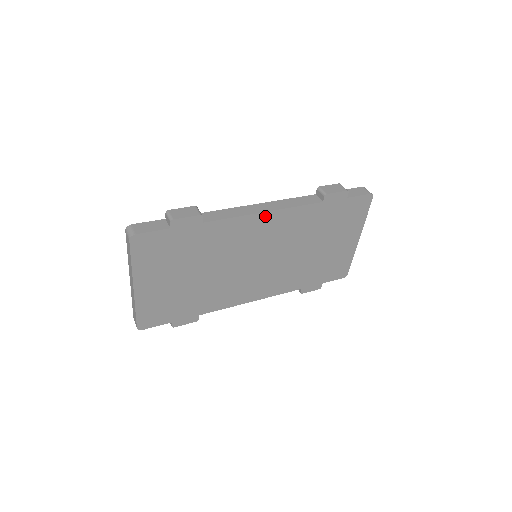
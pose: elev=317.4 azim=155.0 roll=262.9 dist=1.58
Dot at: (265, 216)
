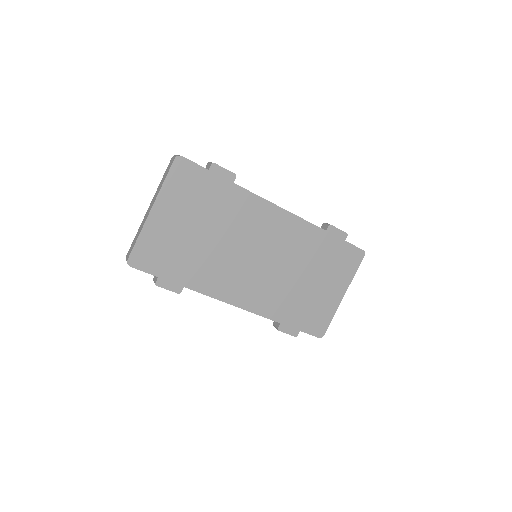
Dot at: (280, 212)
